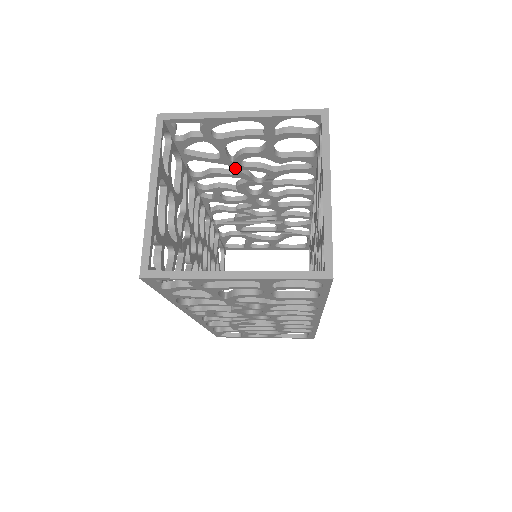
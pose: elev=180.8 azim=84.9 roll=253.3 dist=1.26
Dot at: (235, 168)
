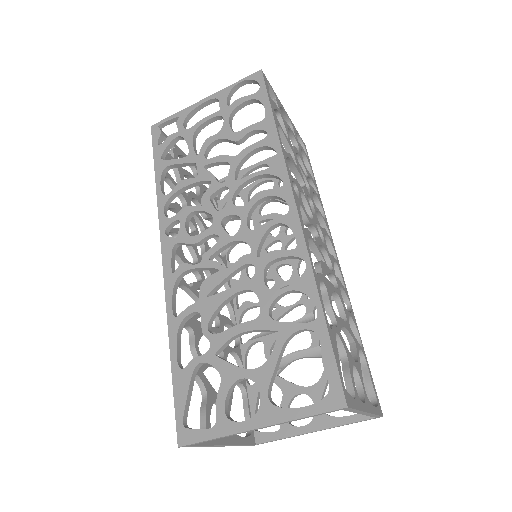
Dot at: (255, 221)
